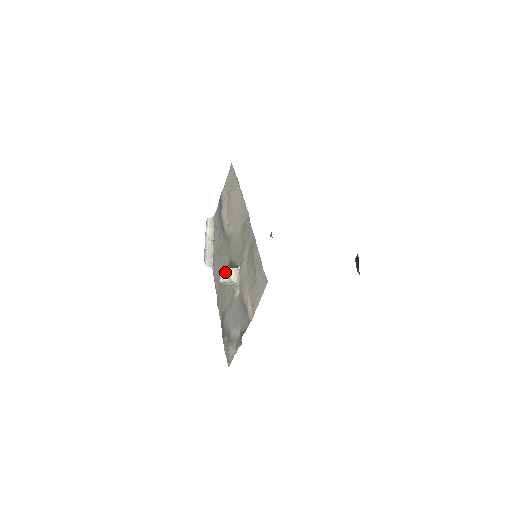
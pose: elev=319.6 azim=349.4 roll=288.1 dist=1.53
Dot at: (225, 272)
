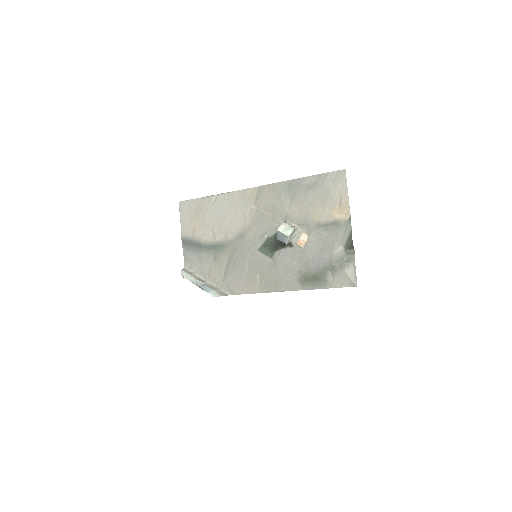
Dot at: (286, 225)
